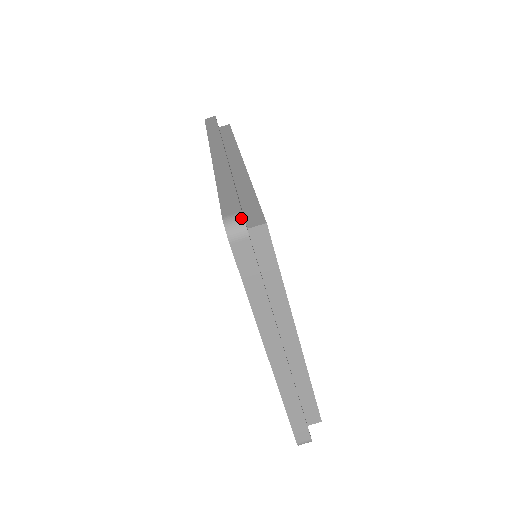
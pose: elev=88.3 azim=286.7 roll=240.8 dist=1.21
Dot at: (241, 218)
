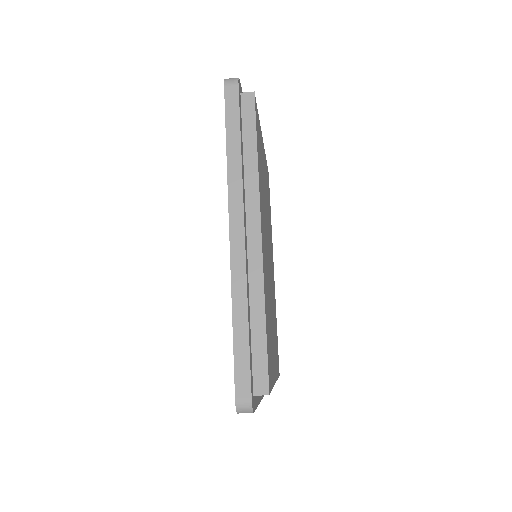
Dot at: (250, 406)
